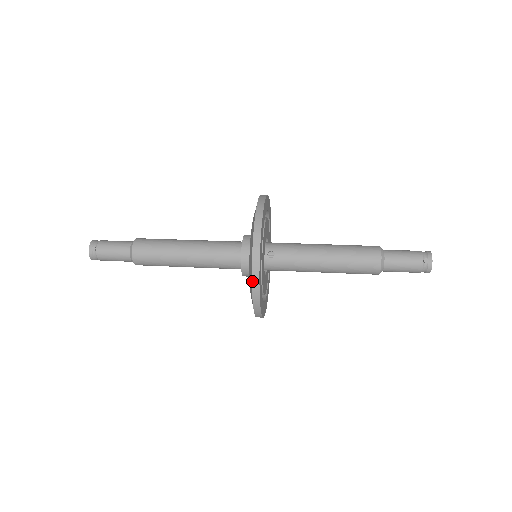
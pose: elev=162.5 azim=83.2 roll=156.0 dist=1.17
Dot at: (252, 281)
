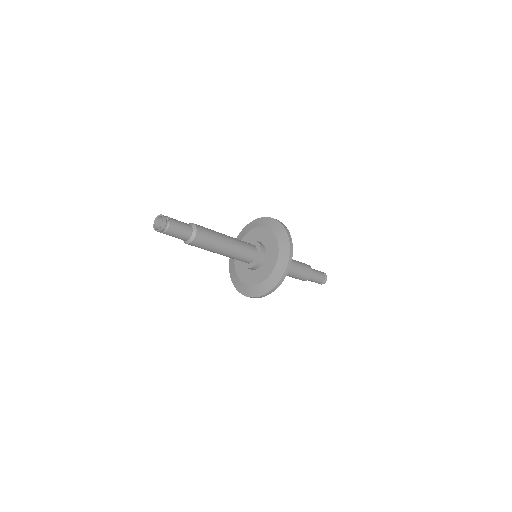
Dot at: (290, 250)
